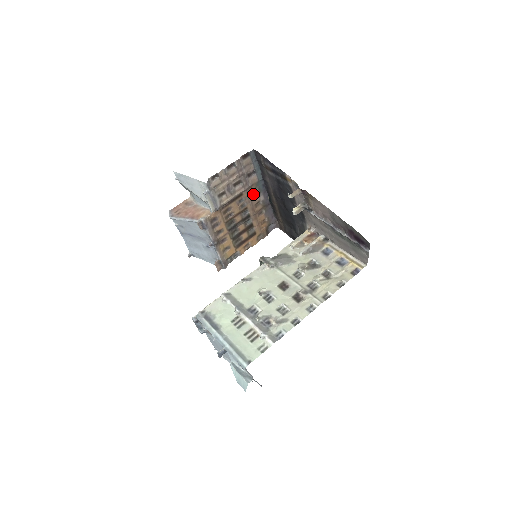
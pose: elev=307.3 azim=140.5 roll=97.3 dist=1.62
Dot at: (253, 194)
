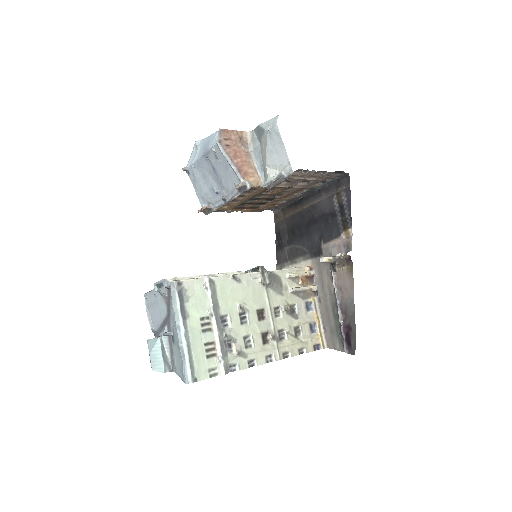
Dot at: (299, 190)
